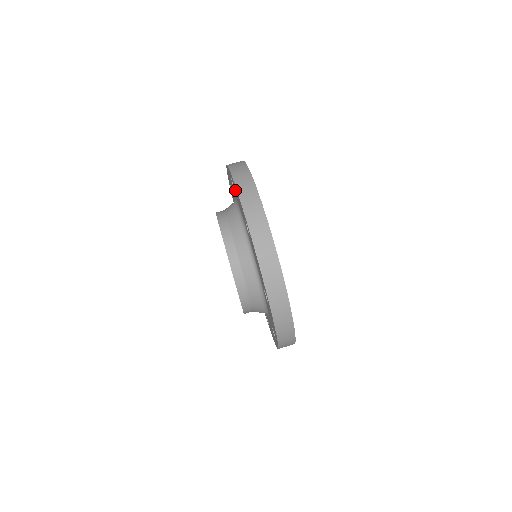
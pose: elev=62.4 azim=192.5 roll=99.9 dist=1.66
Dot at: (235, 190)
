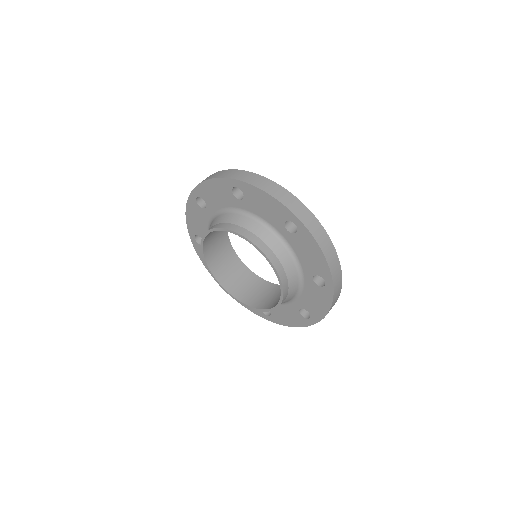
Dot at: (207, 195)
